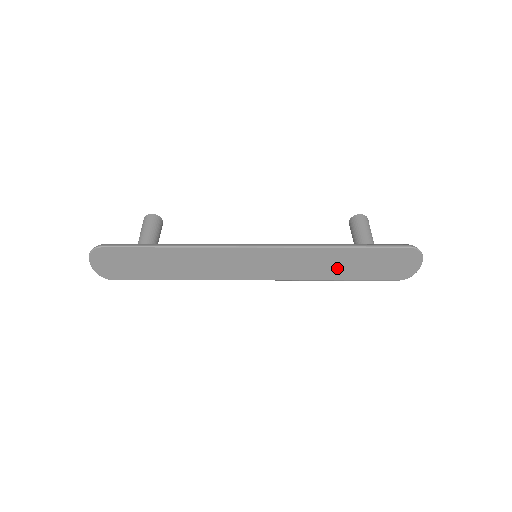
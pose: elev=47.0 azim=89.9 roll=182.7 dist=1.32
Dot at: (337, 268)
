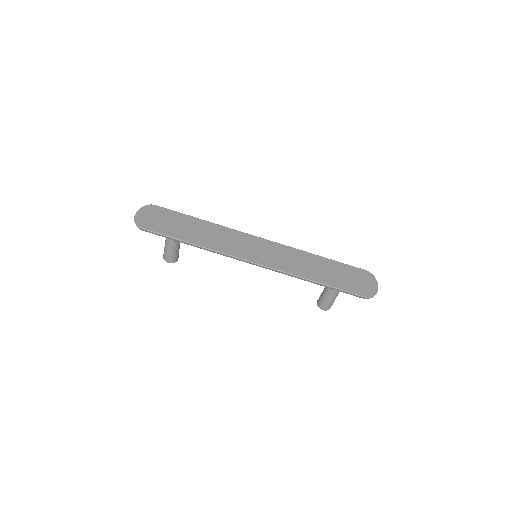
Dot at: (317, 271)
